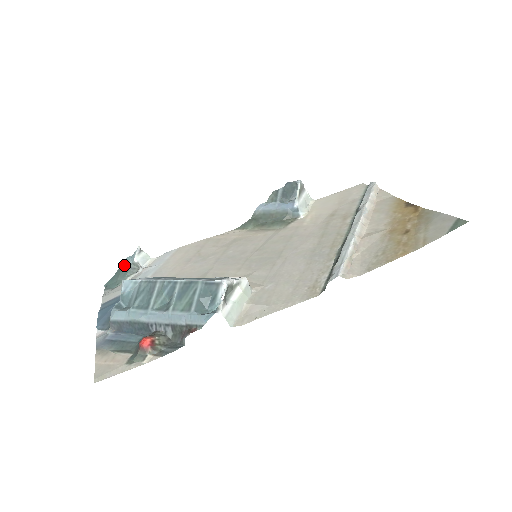
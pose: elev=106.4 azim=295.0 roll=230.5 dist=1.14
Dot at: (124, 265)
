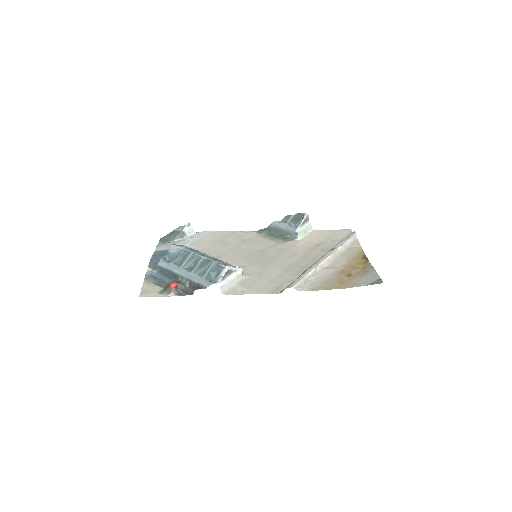
Dot at: (176, 230)
